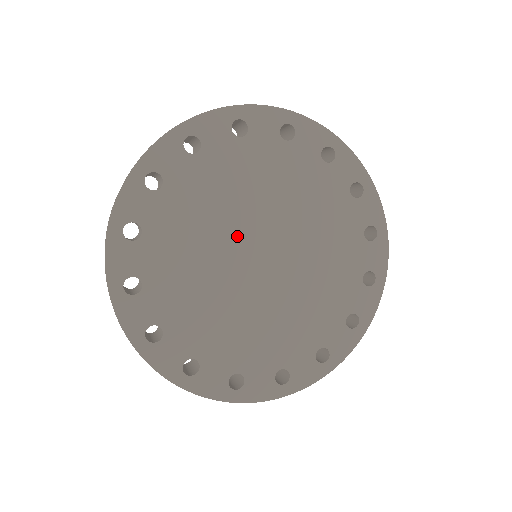
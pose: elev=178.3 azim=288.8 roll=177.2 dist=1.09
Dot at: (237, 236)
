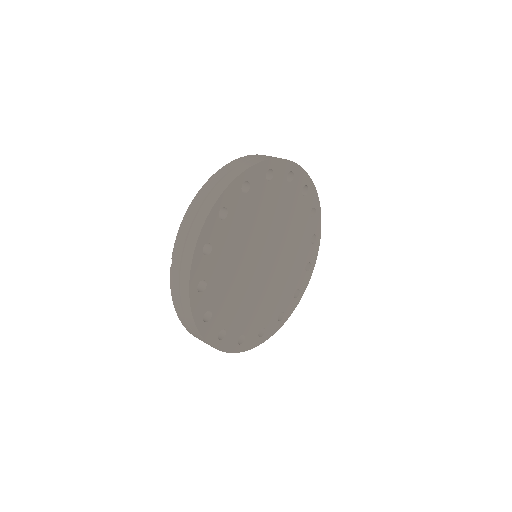
Dot at: (257, 247)
